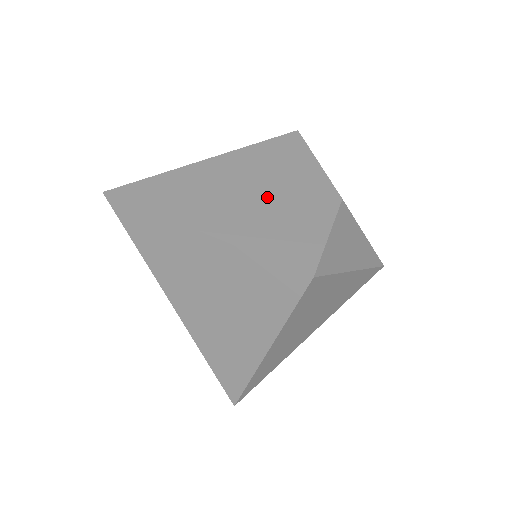
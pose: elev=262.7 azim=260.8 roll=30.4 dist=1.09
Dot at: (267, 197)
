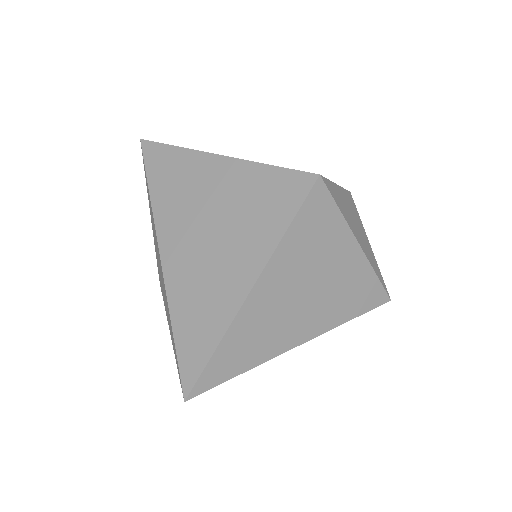
Dot at: occluded
